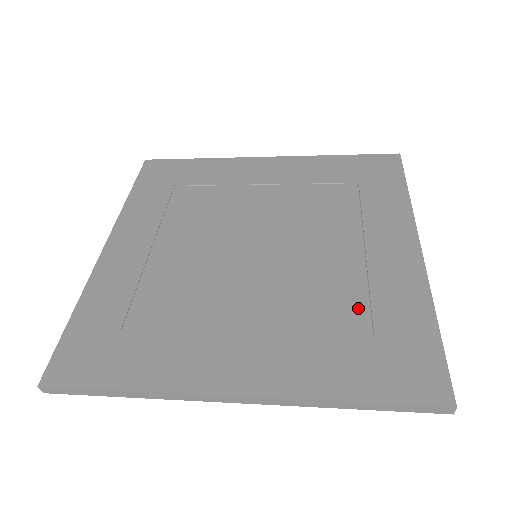
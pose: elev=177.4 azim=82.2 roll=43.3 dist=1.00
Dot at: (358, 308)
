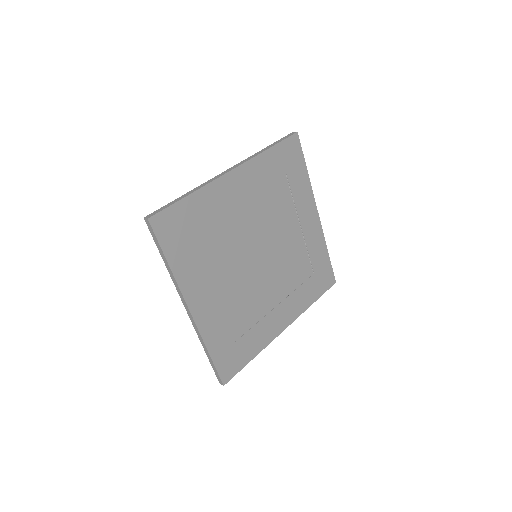
Dot at: (307, 263)
